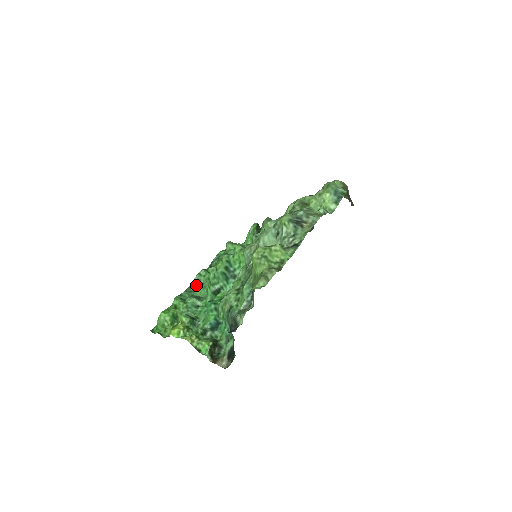
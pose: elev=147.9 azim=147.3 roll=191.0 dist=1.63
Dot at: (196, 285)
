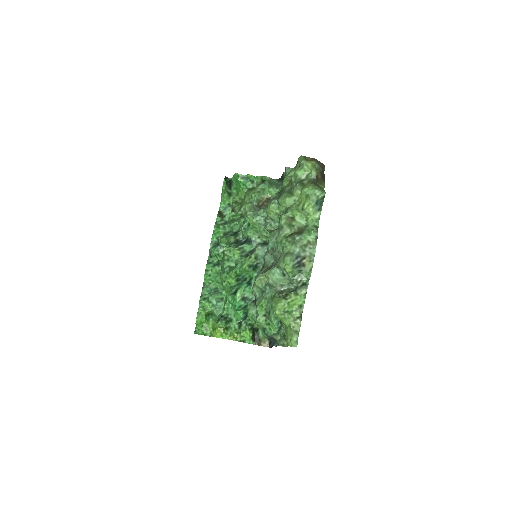
Dot at: (208, 279)
